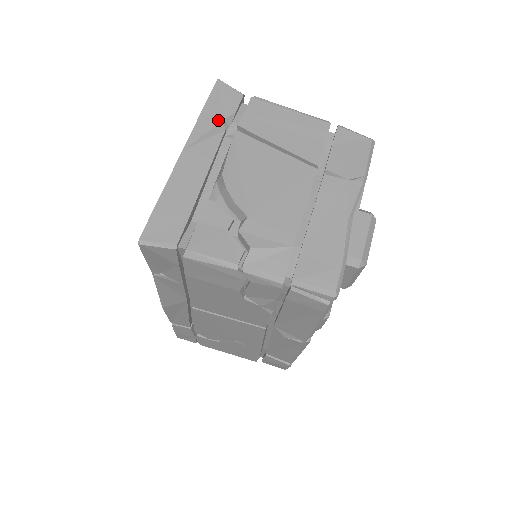
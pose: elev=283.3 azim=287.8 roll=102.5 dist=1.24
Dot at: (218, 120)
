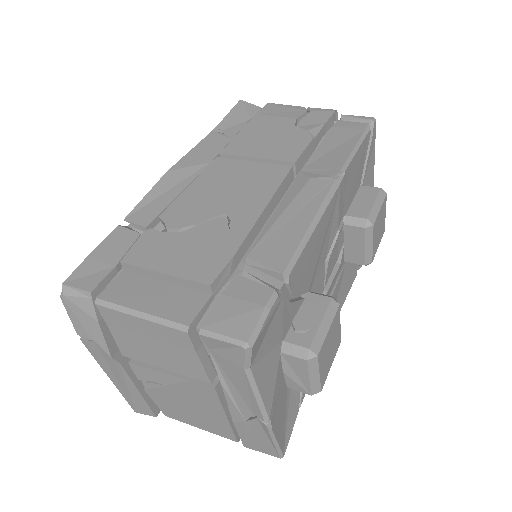
Dot at: occluded
